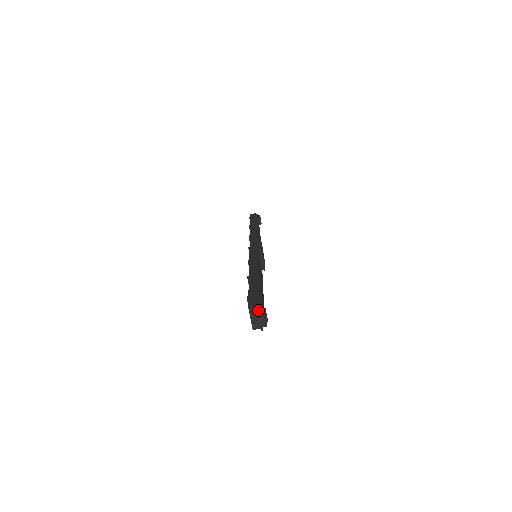
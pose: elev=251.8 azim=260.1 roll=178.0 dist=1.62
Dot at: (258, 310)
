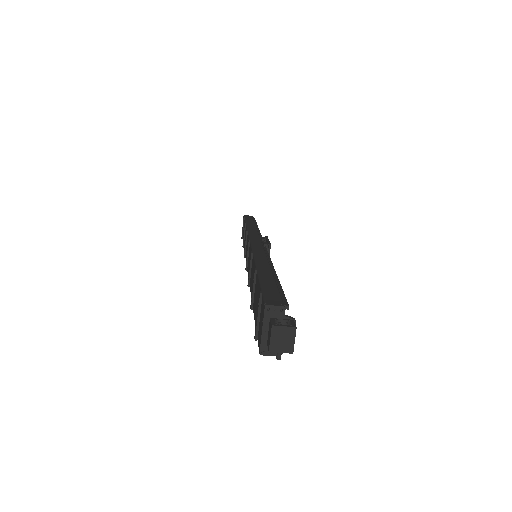
Dot at: (281, 318)
